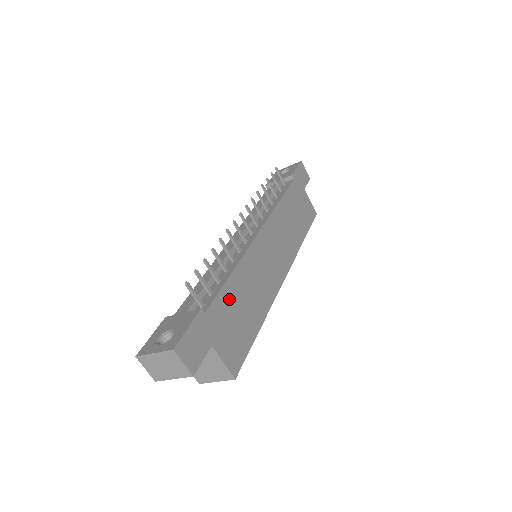
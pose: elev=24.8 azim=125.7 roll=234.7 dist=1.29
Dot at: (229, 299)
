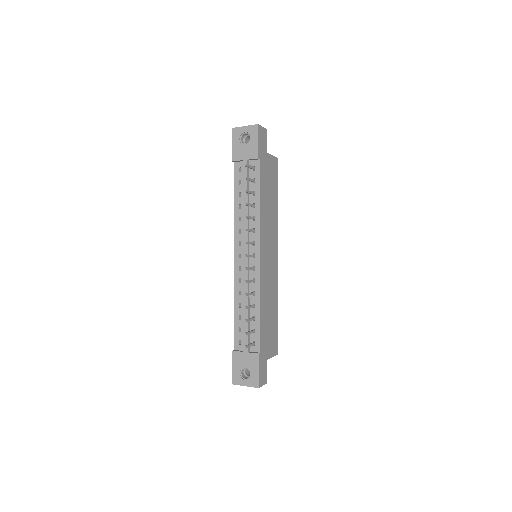
Dot at: (264, 326)
